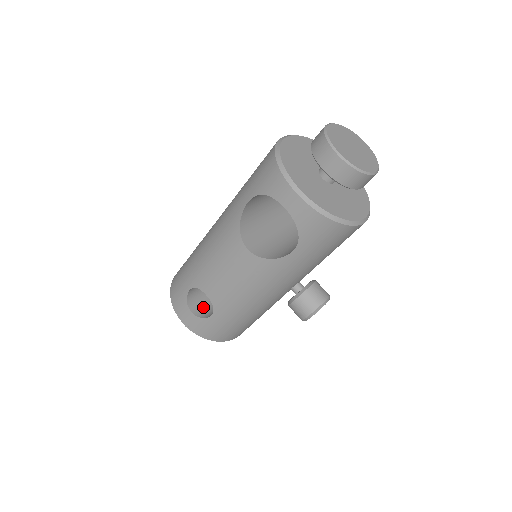
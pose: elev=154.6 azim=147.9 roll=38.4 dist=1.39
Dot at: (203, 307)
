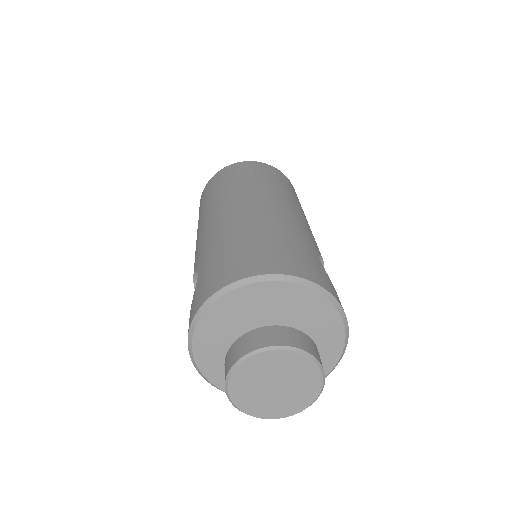
Dot at: occluded
